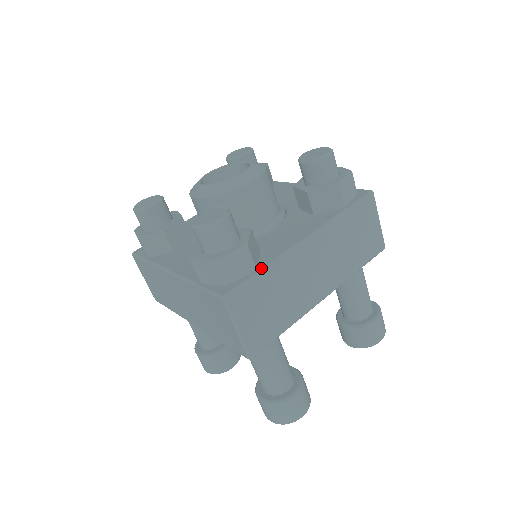
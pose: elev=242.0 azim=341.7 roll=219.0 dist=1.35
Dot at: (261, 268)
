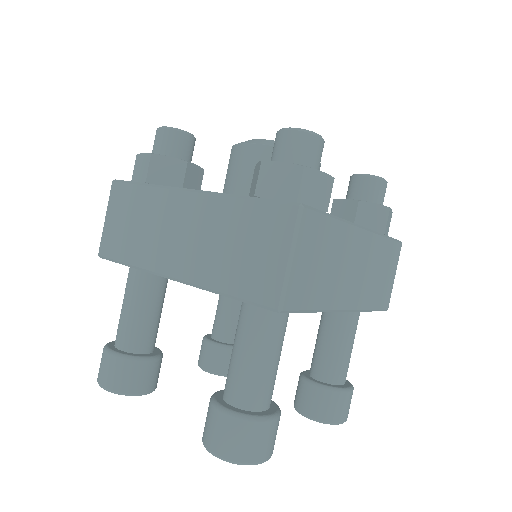
Dot at: occluded
